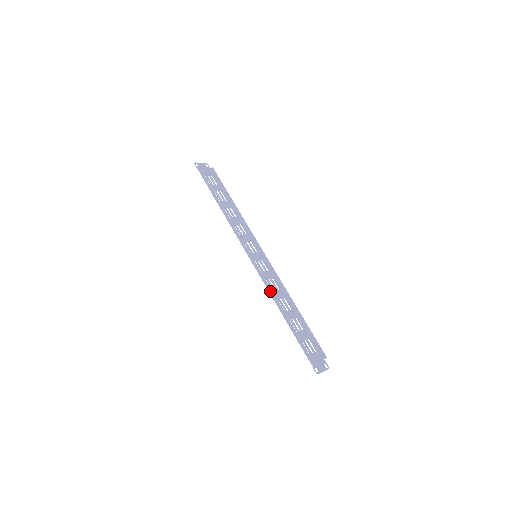
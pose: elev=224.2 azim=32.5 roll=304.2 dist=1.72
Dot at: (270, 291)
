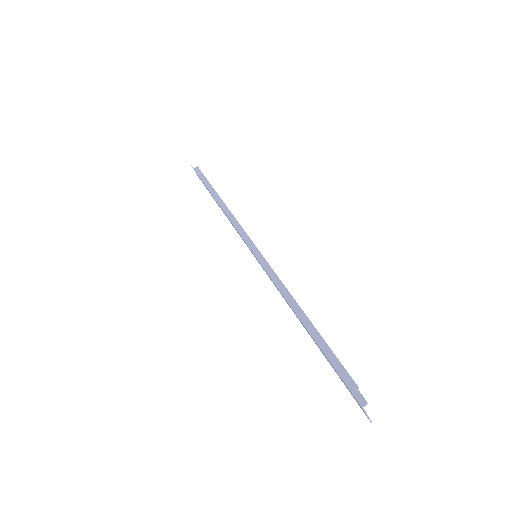
Dot at: (280, 285)
